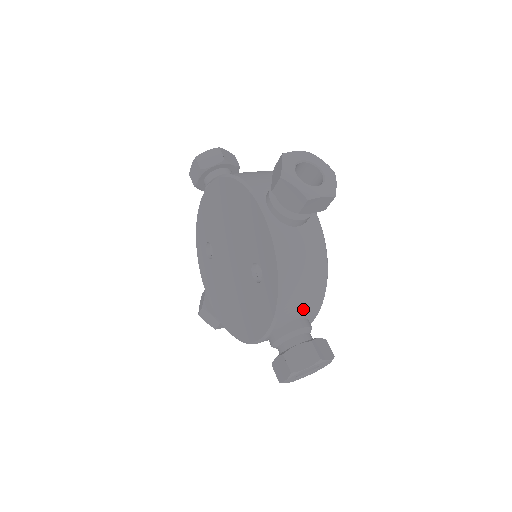
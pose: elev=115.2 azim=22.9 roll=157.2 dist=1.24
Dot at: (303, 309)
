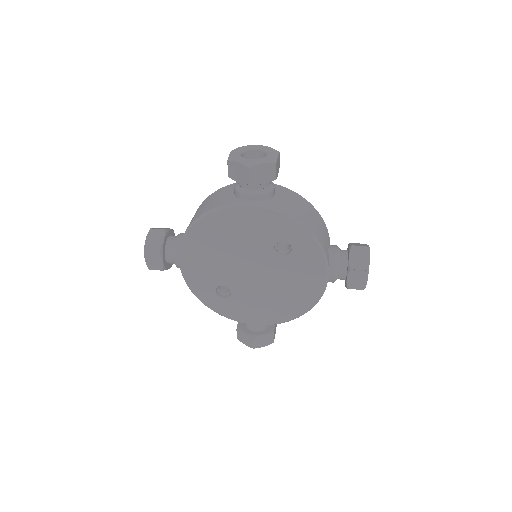
Dot at: (326, 238)
